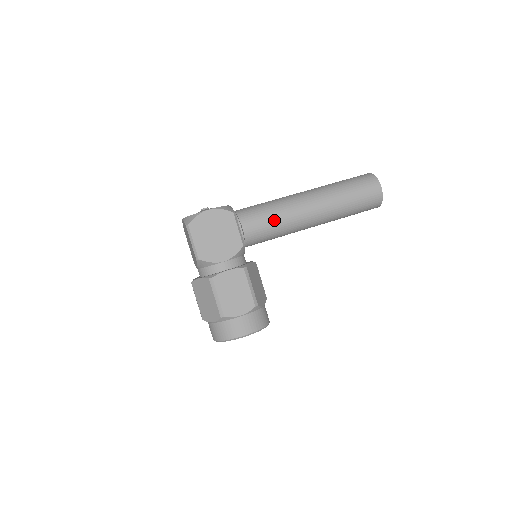
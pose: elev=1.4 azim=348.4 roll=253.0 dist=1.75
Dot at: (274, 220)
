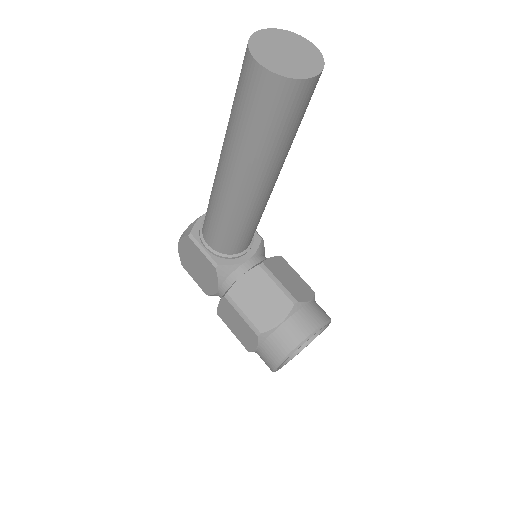
Dot at: (216, 220)
